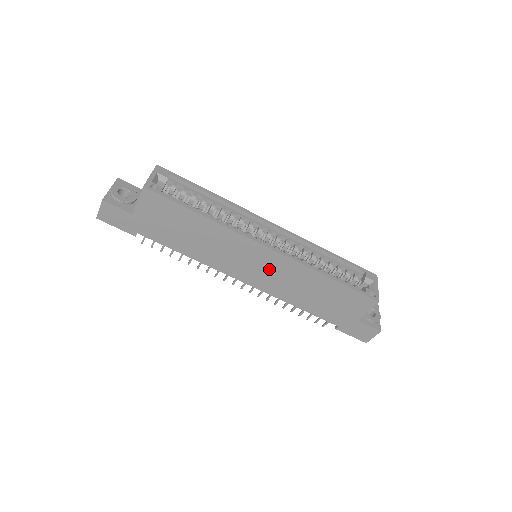
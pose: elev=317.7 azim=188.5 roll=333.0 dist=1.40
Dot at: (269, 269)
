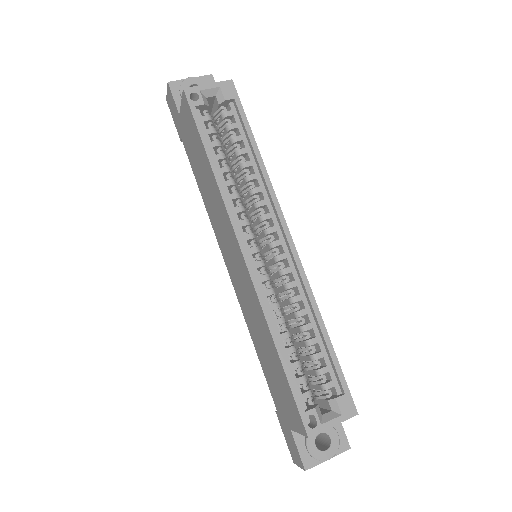
Dot at: (241, 278)
